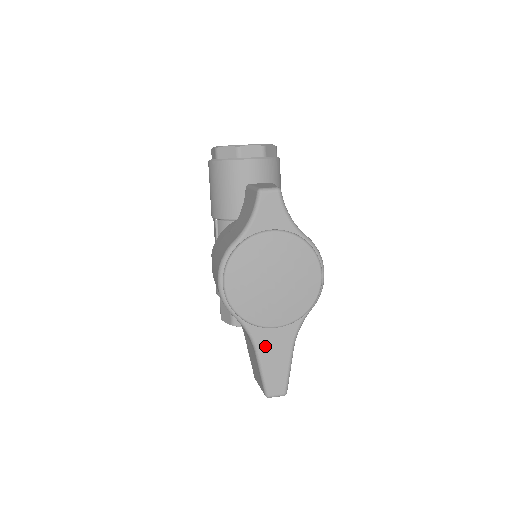
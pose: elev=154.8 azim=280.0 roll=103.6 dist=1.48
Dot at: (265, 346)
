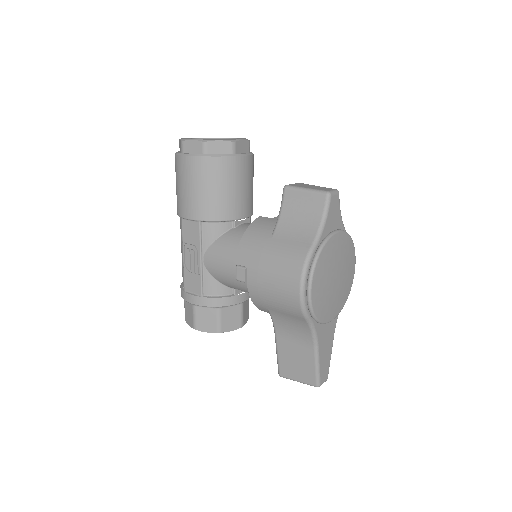
Dot at: (322, 340)
